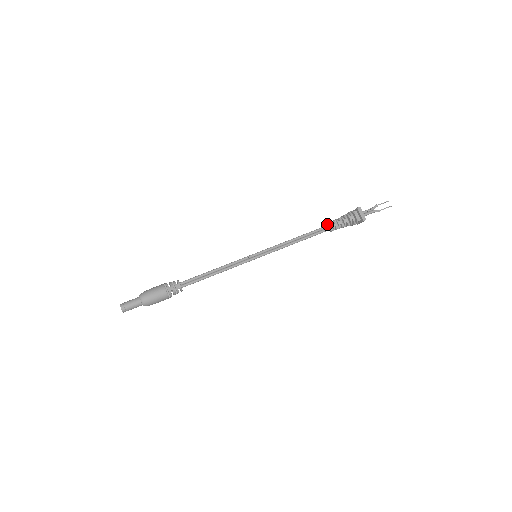
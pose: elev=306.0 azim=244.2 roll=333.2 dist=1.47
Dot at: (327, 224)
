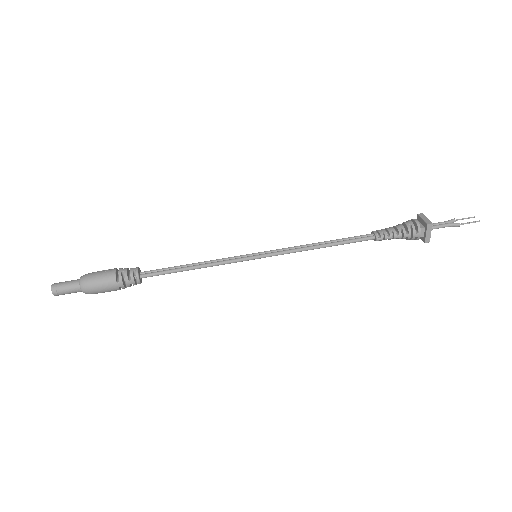
Dot at: (371, 234)
